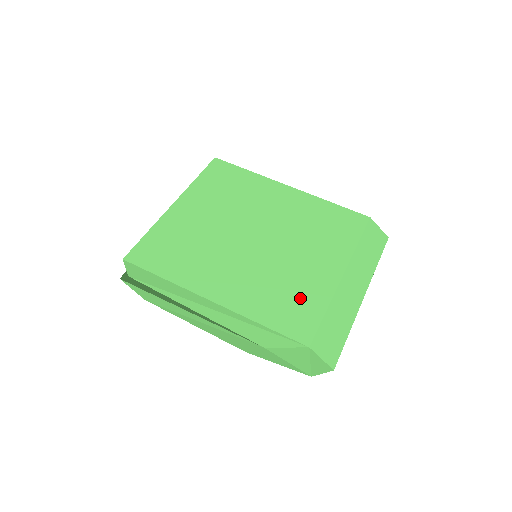
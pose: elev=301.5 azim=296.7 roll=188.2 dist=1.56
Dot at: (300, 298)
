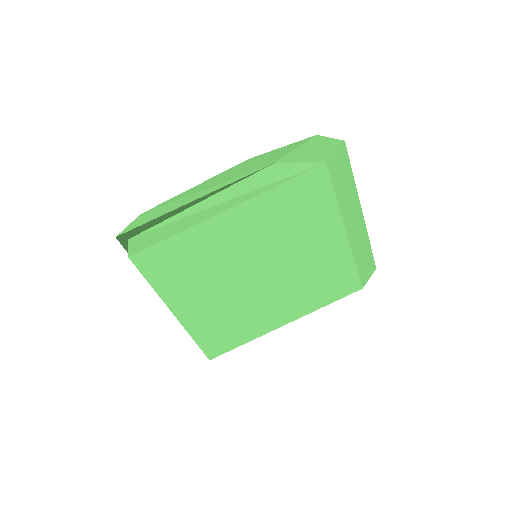
Dot at: (333, 275)
